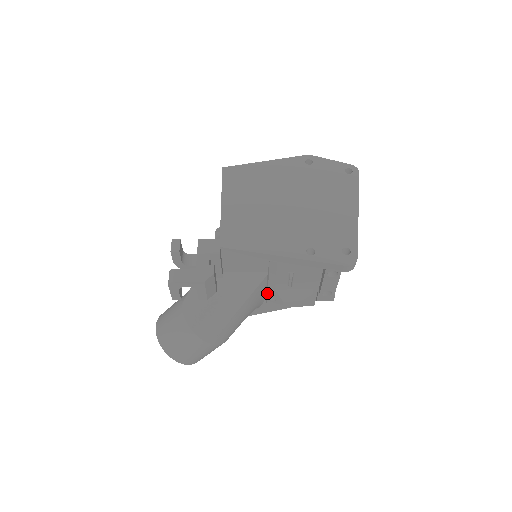
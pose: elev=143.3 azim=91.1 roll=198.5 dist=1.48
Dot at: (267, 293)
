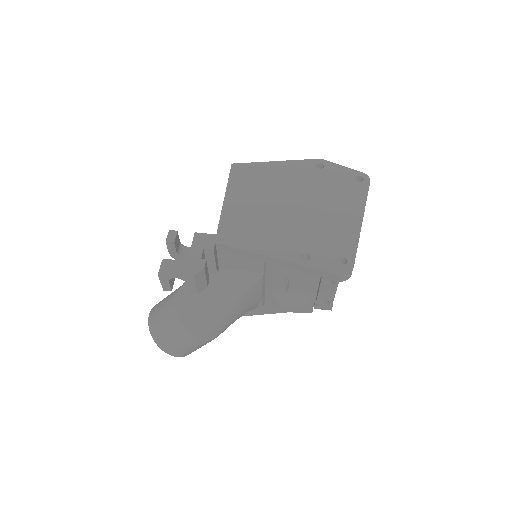
Dot at: (264, 295)
